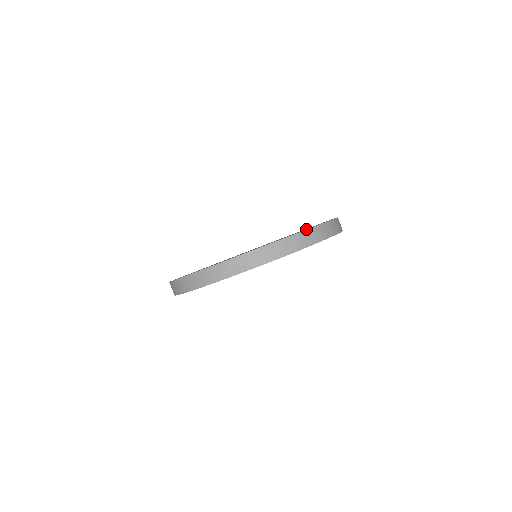
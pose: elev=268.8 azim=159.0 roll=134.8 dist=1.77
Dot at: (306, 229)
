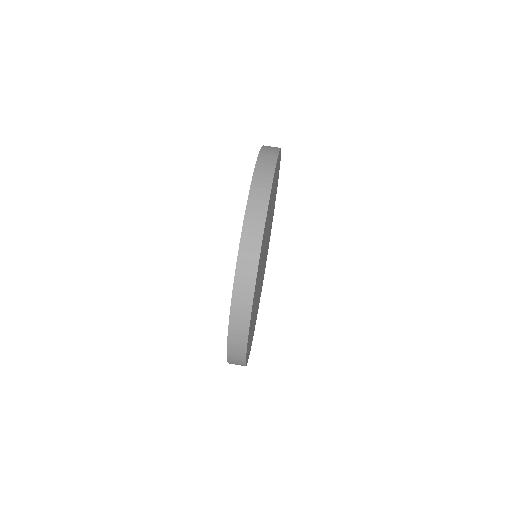
Dot at: occluded
